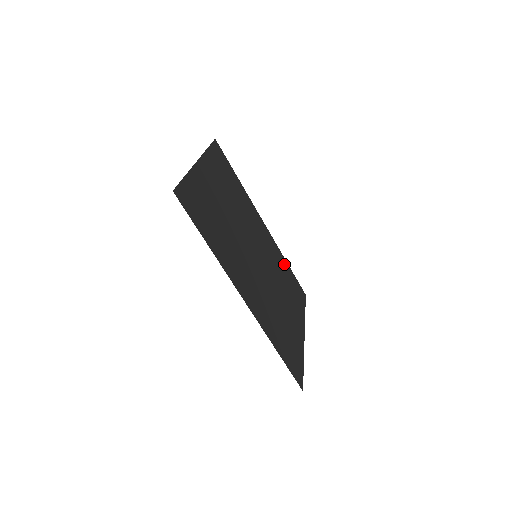
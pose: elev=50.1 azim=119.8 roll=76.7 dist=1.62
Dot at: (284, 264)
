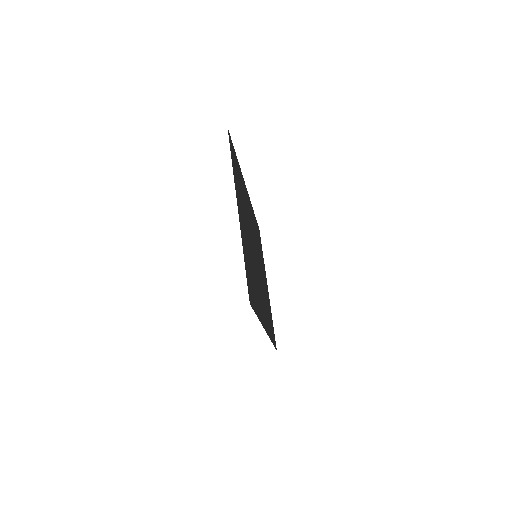
Dot at: occluded
